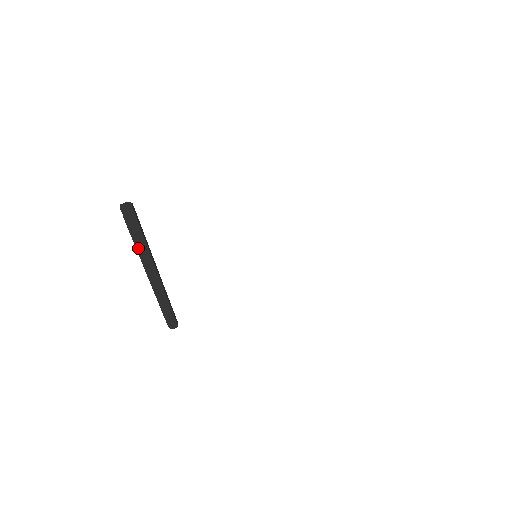
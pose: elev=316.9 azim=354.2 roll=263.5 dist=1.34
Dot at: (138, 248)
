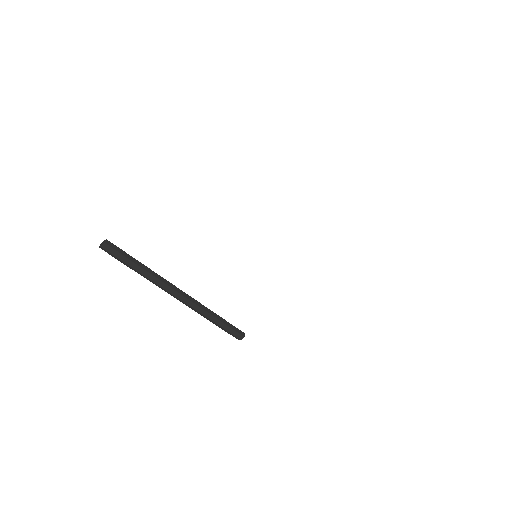
Dot at: (144, 276)
